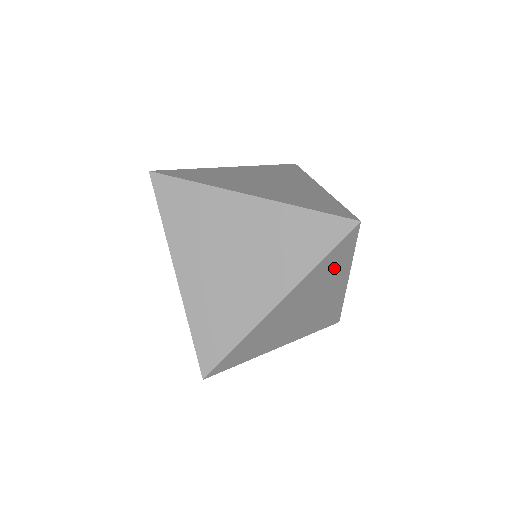
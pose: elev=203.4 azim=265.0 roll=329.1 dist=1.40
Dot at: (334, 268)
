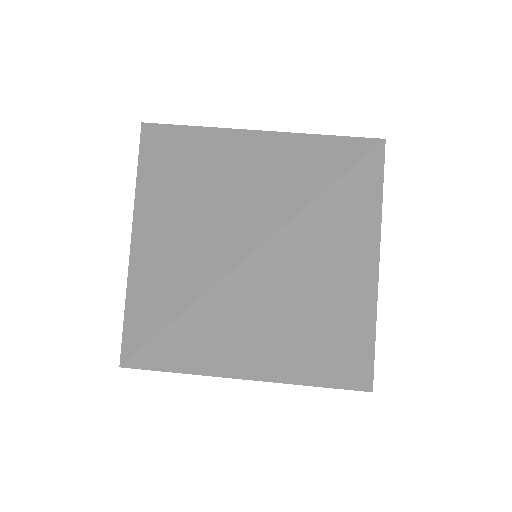
Dot at: (349, 231)
